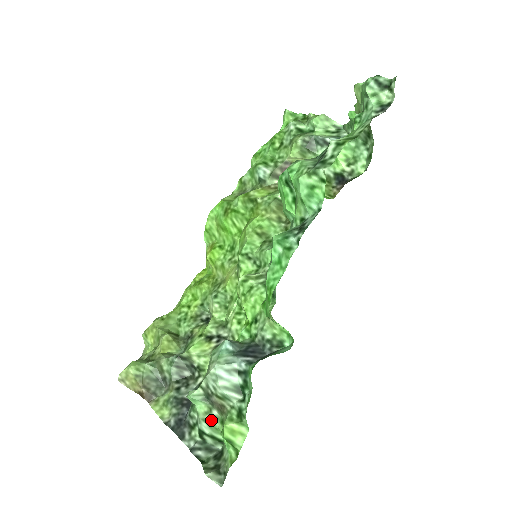
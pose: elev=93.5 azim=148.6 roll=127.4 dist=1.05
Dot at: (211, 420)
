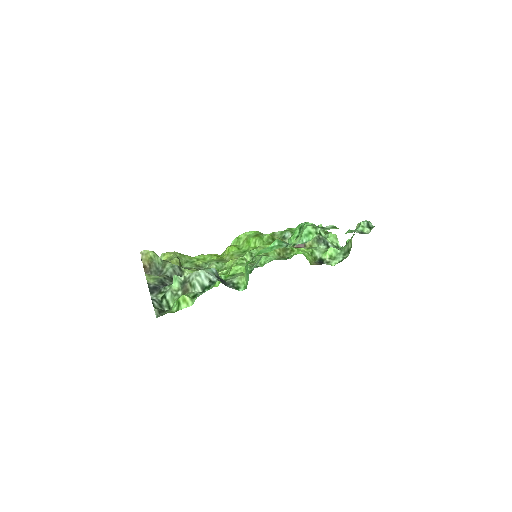
Dot at: (175, 294)
